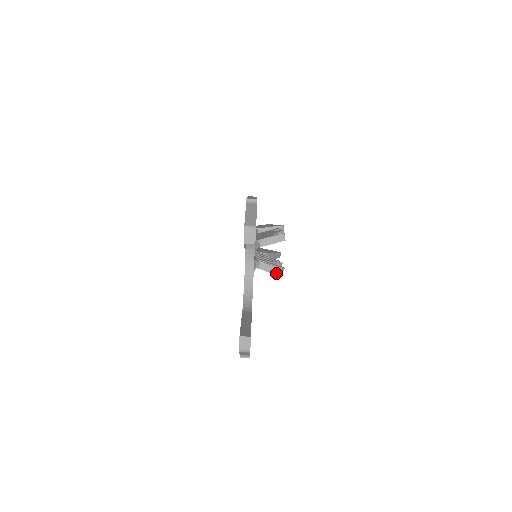
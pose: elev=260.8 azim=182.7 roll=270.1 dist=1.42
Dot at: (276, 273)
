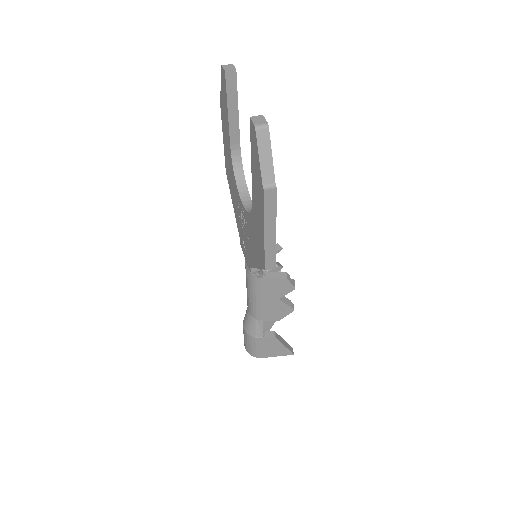
Dot at: (287, 278)
